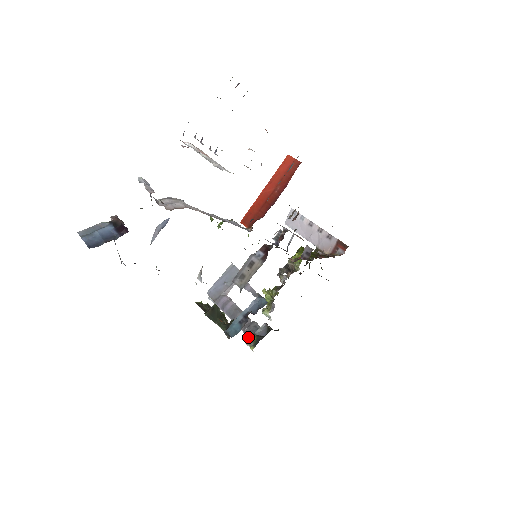
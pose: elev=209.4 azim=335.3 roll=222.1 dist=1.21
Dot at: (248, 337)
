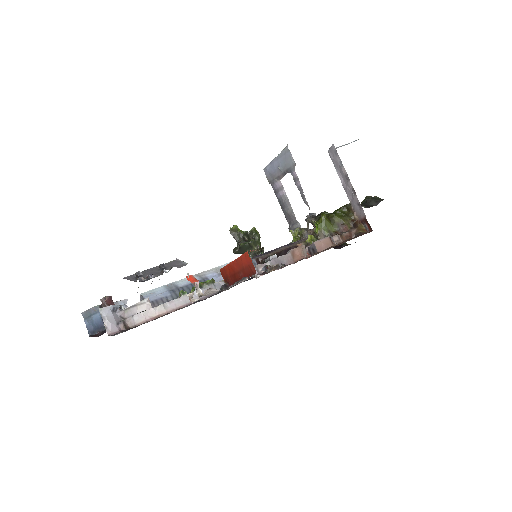
Dot at: occluded
